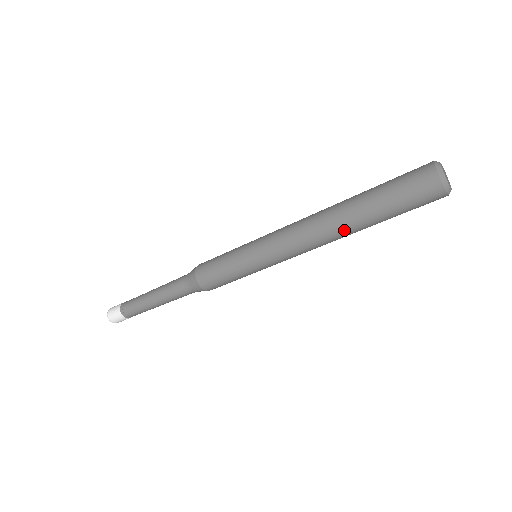
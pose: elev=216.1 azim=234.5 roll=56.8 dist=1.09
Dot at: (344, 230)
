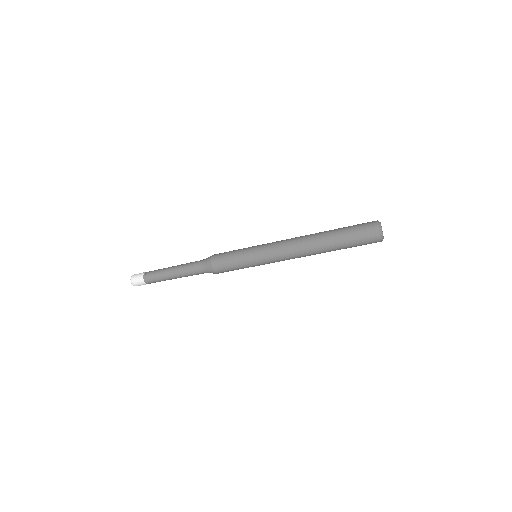
Dot at: (318, 249)
